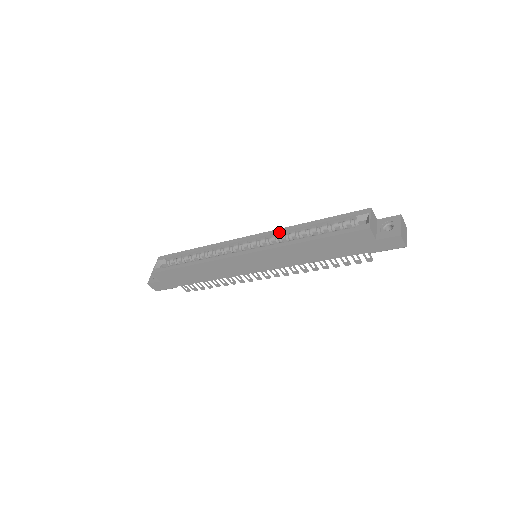
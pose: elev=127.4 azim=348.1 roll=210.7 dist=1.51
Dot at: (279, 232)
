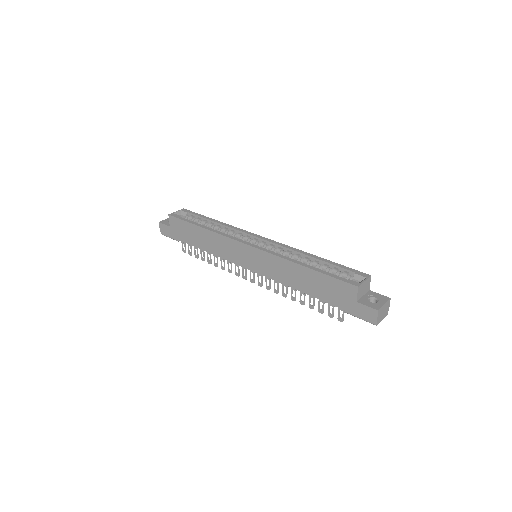
Dot at: (287, 248)
